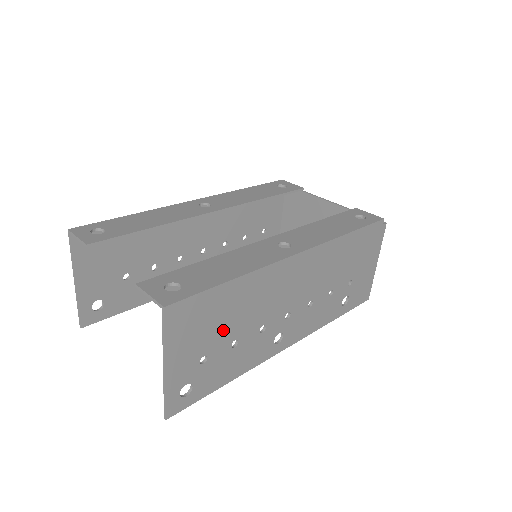
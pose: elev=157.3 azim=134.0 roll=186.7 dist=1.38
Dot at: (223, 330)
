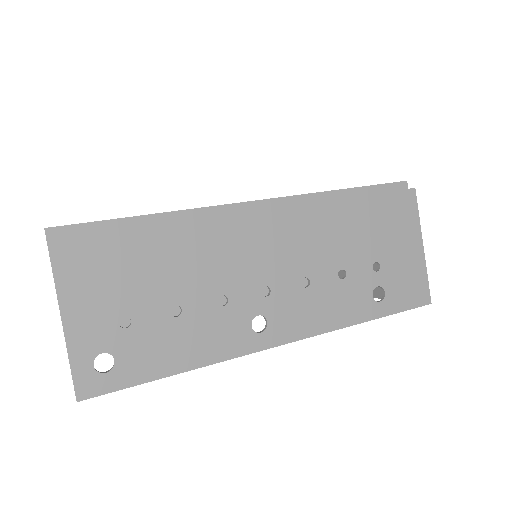
Dot at: (150, 285)
